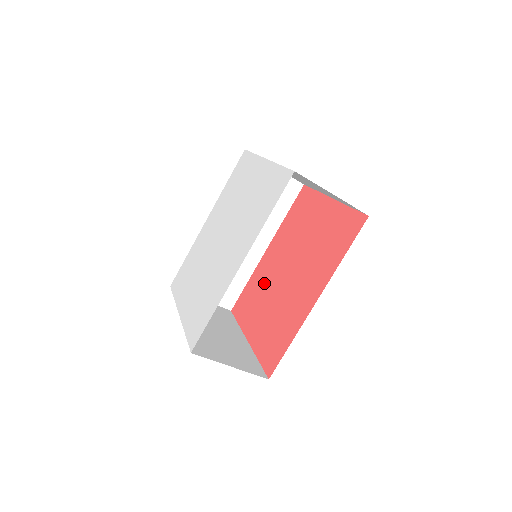
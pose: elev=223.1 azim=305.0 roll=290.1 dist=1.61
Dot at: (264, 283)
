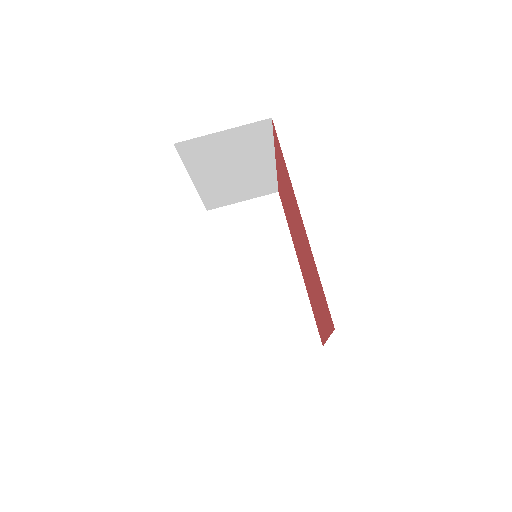
Dot at: occluded
